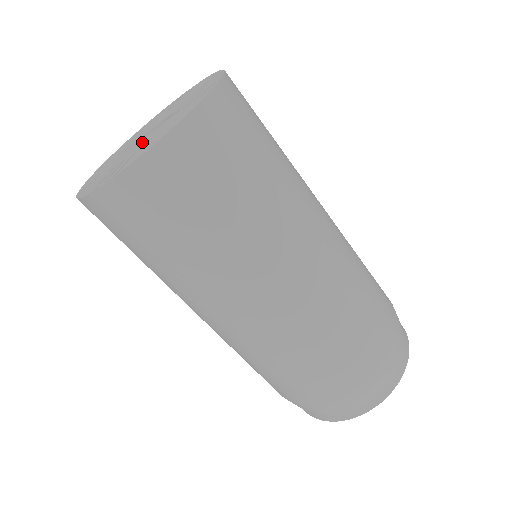
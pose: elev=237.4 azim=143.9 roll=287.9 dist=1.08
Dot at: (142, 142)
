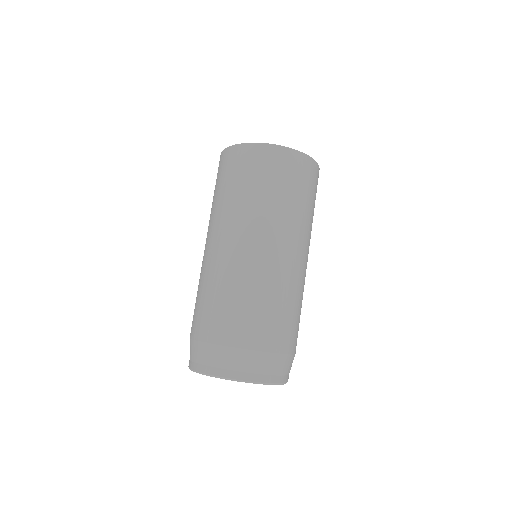
Dot at: occluded
